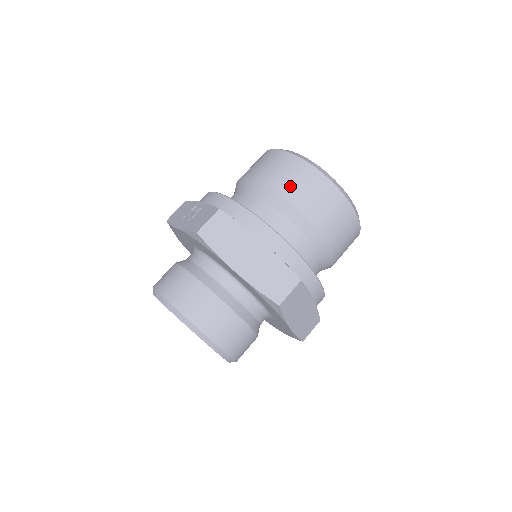
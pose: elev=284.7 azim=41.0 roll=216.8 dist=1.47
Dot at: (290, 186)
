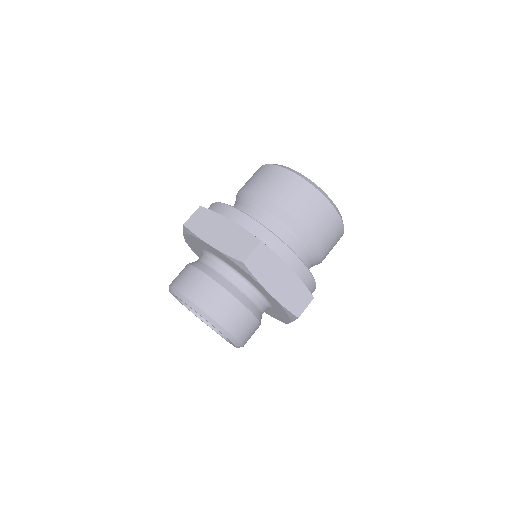
Dot at: (260, 183)
